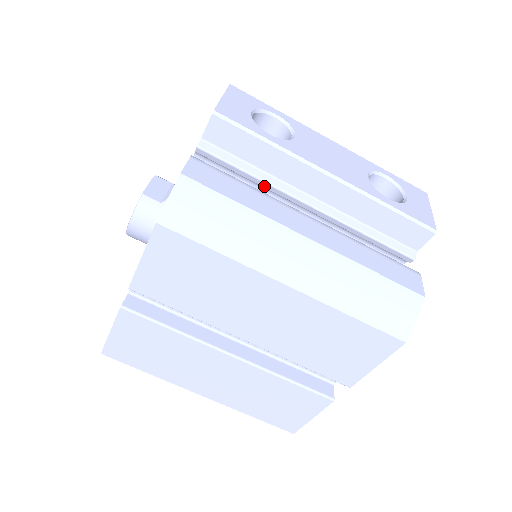
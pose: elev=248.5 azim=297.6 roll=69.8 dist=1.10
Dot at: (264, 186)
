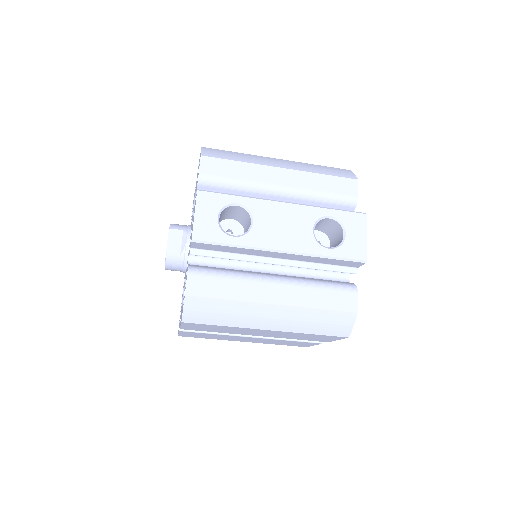
Dot at: (241, 260)
